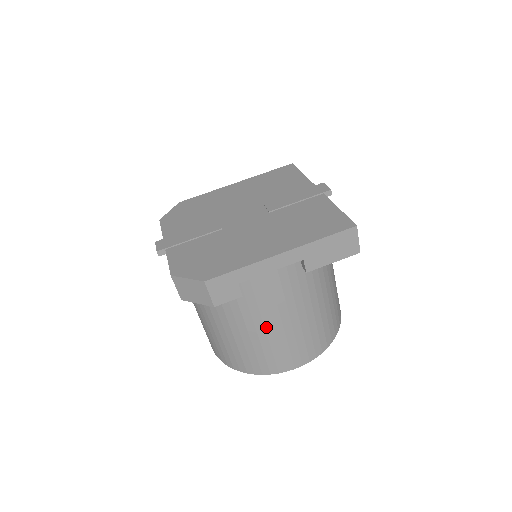
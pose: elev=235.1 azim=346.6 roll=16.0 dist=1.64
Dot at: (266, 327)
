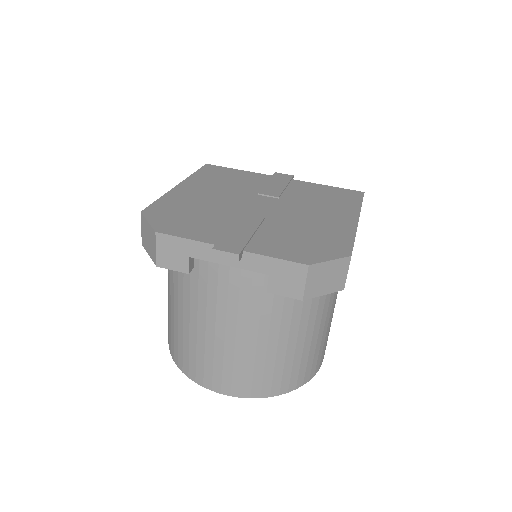
Dot at: (331, 313)
